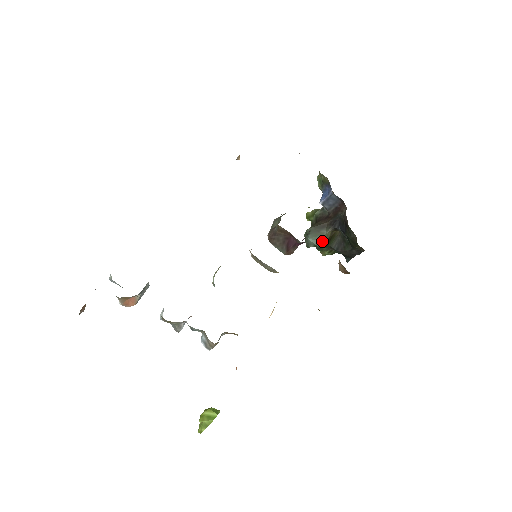
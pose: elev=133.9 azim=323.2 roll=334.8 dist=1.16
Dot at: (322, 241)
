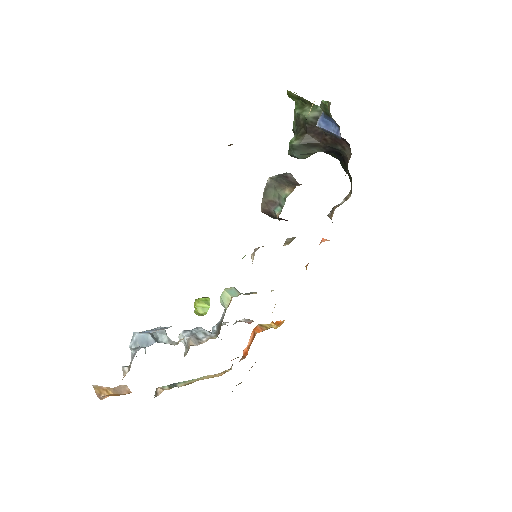
Dot at: (309, 155)
